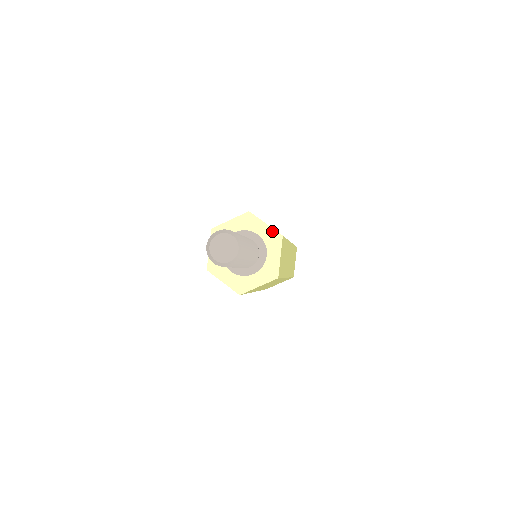
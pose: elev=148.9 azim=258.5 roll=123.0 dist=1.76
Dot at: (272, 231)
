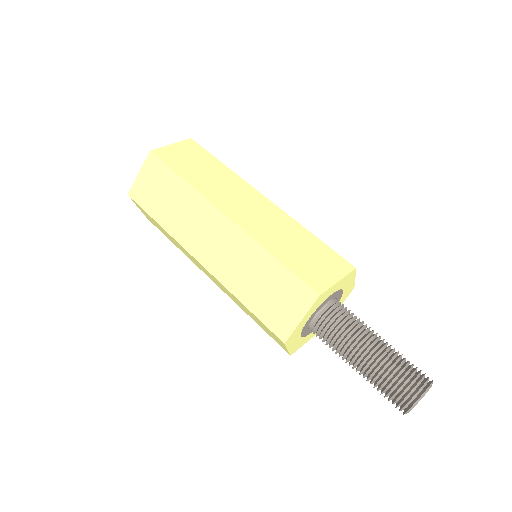
Dot at: (346, 278)
